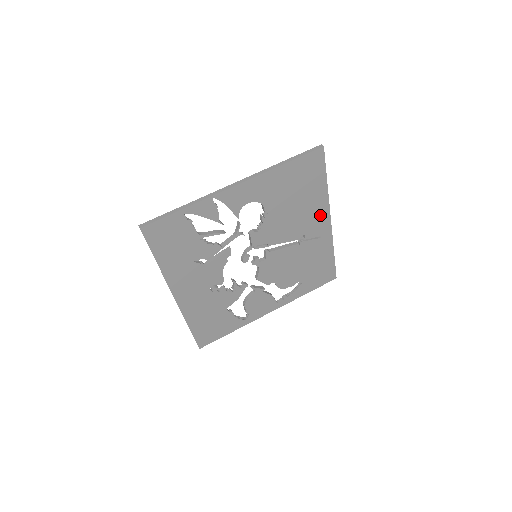
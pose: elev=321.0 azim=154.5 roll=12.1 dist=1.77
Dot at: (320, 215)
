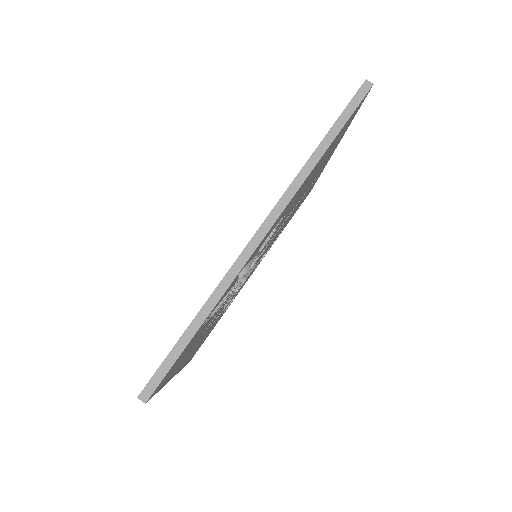
Dot at: (327, 159)
